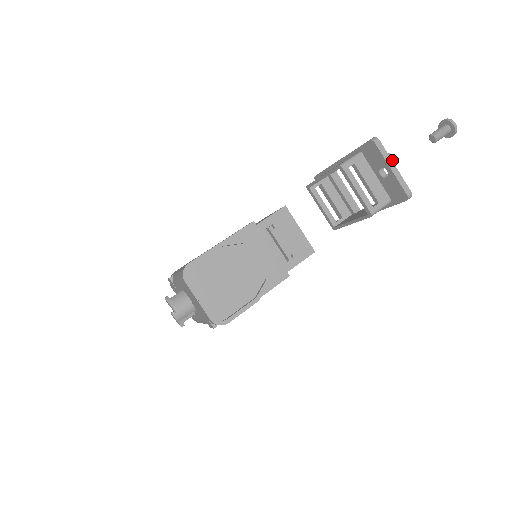
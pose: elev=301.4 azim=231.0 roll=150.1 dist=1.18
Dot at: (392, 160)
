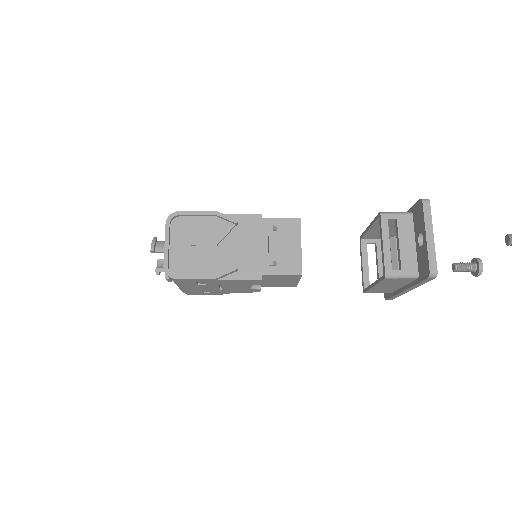
Dot at: (479, 267)
